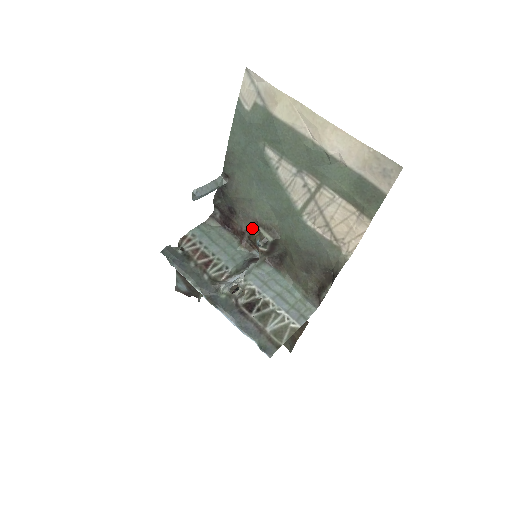
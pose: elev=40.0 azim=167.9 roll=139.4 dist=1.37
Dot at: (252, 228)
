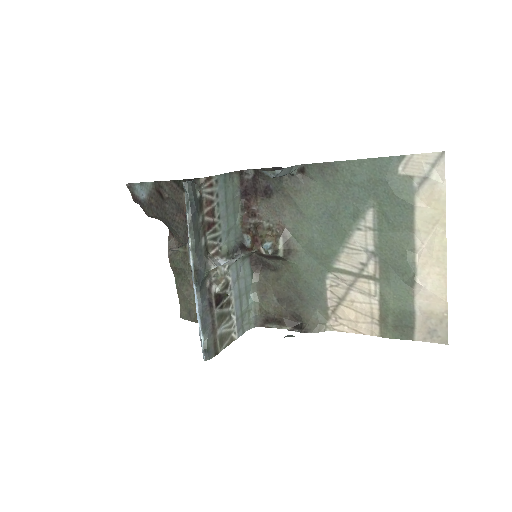
Dot at: (270, 224)
